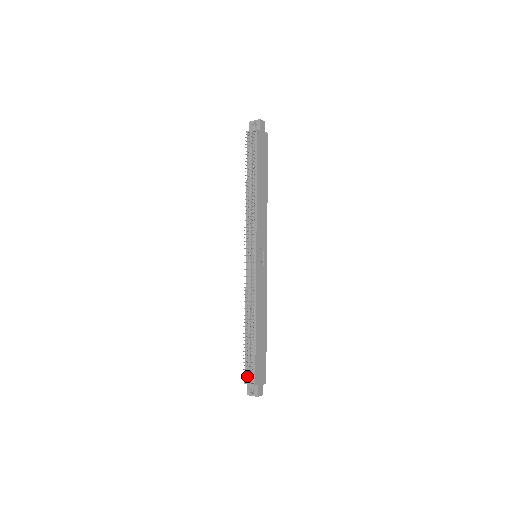
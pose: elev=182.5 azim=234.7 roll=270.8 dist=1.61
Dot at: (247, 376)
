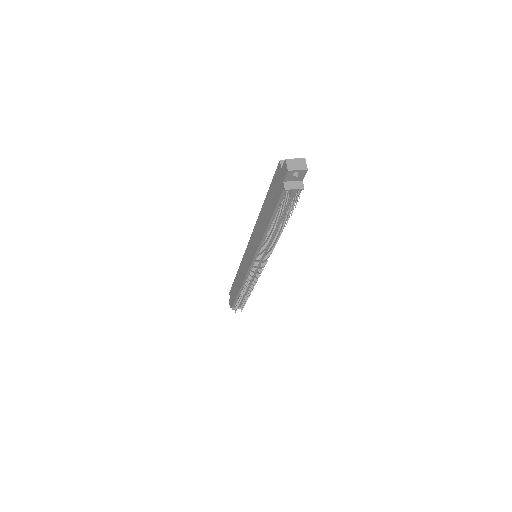
Dot at: (235, 306)
